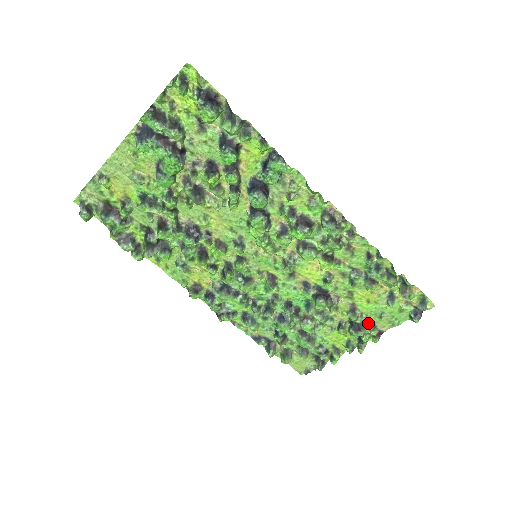
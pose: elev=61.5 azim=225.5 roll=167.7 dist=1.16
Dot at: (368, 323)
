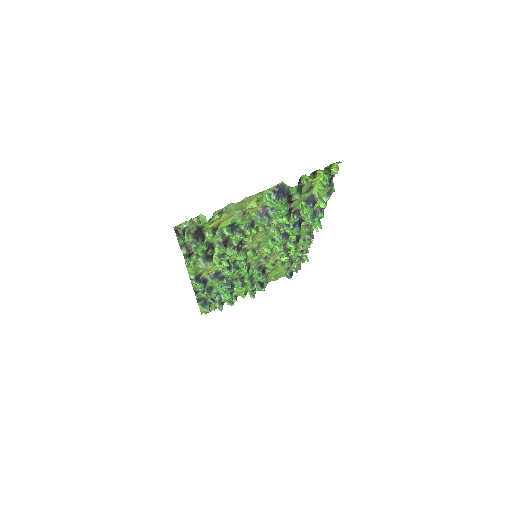
Dot at: (266, 281)
